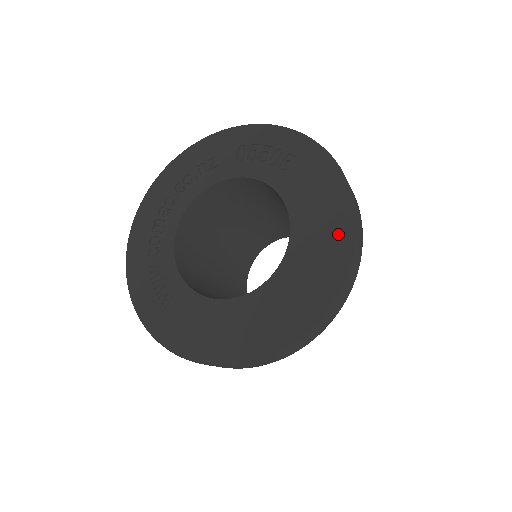
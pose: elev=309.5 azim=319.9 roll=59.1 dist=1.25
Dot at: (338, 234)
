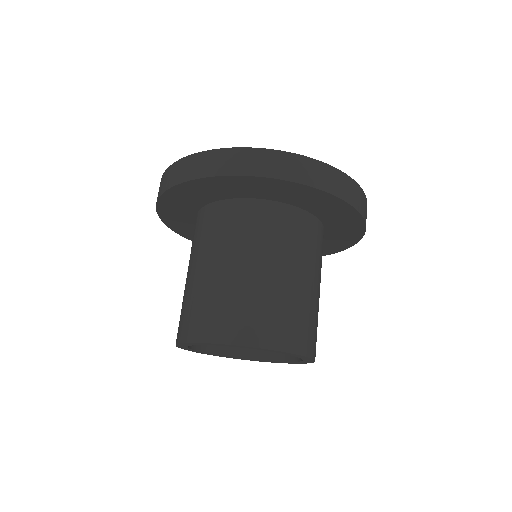
Dot at: occluded
